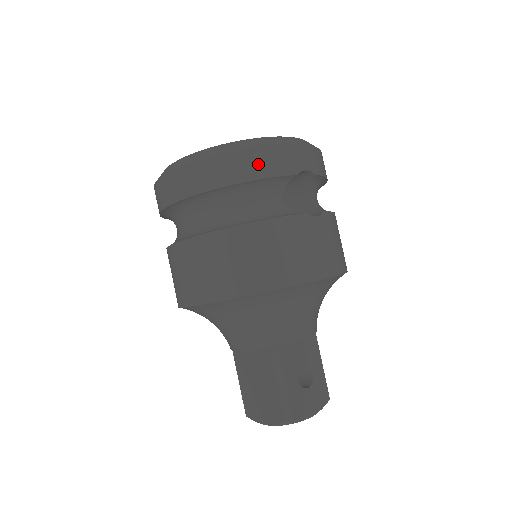
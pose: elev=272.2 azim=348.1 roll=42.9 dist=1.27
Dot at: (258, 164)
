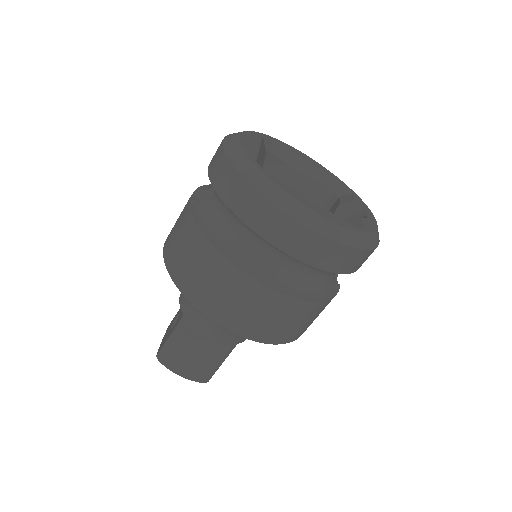
Dot at: (364, 261)
